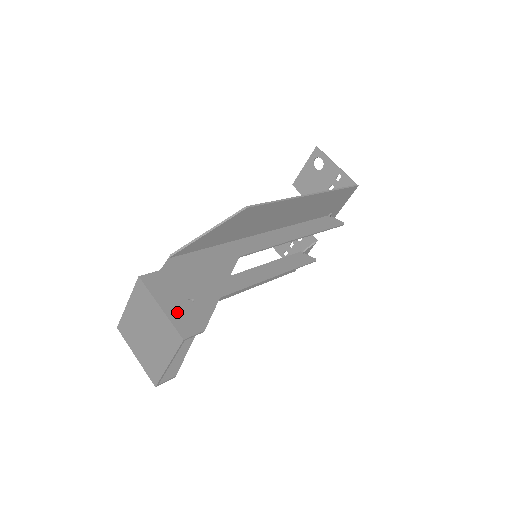
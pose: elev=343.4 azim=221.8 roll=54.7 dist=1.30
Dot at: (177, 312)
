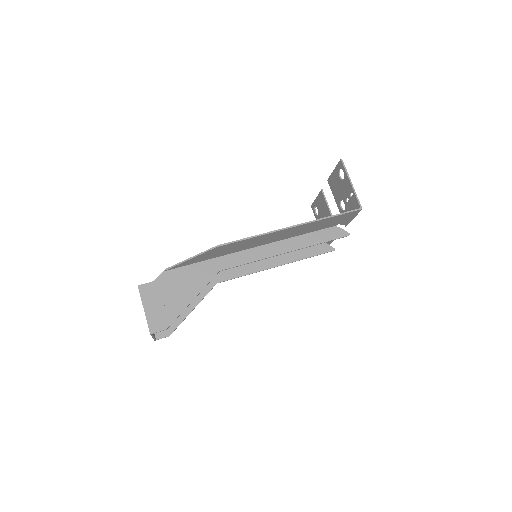
Dot at: (153, 314)
